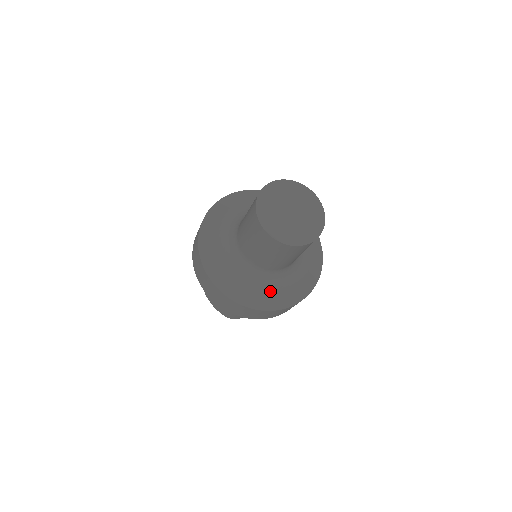
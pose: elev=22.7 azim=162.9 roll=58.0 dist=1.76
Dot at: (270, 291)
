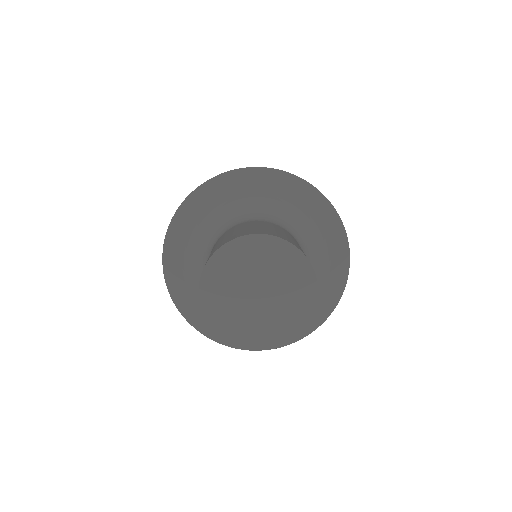
Dot at: occluded
